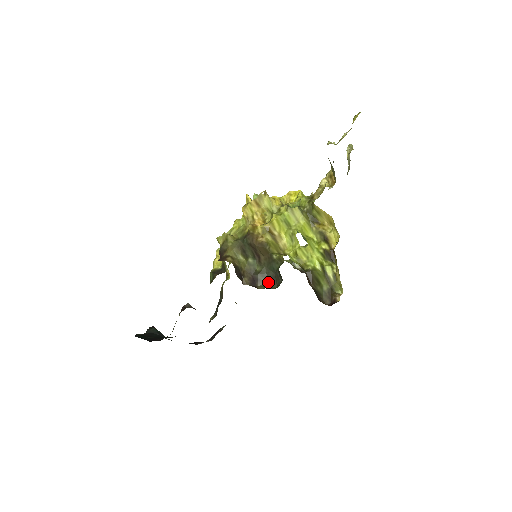
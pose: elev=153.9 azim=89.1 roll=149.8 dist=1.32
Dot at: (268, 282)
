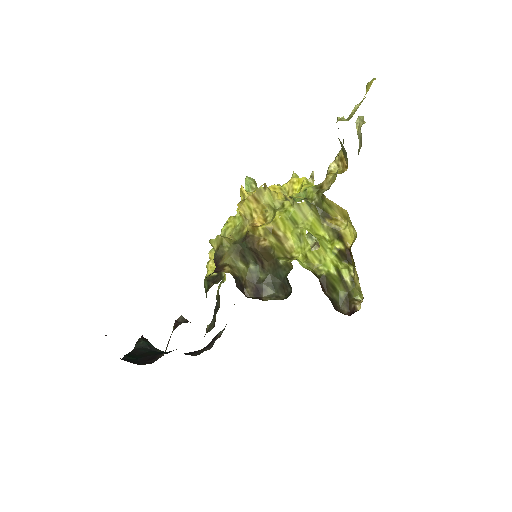
Dot at: (274, 291)
